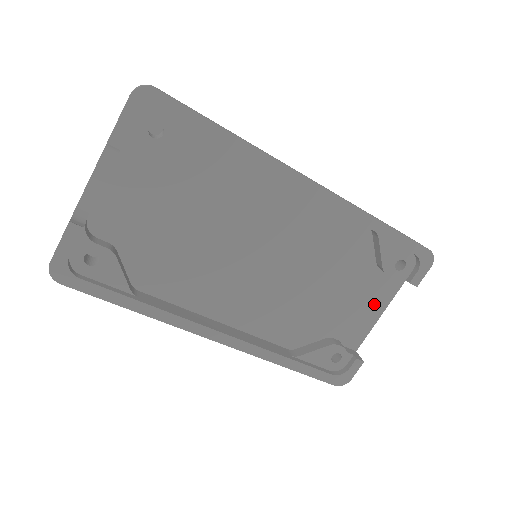
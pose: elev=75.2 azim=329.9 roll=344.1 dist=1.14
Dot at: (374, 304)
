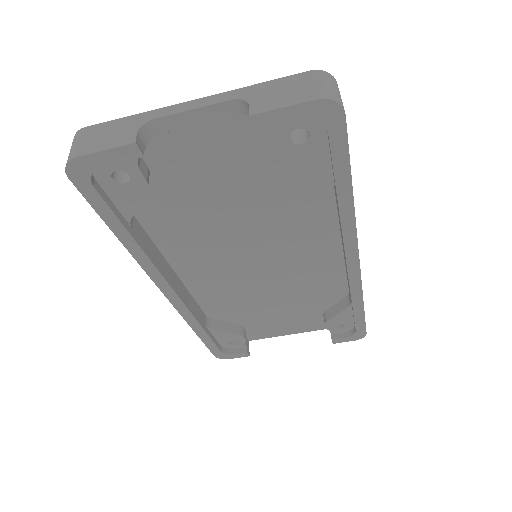
Dot at: (294, 327)
